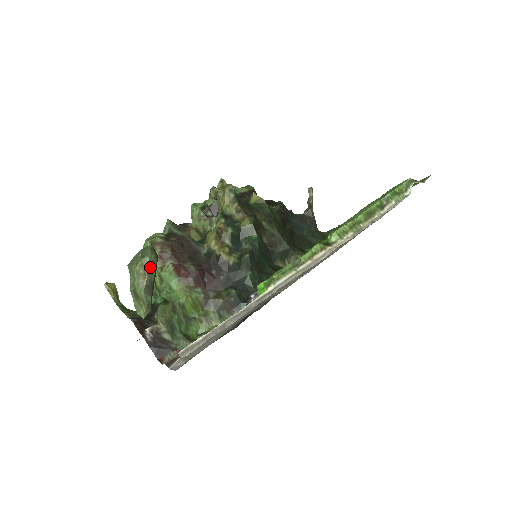
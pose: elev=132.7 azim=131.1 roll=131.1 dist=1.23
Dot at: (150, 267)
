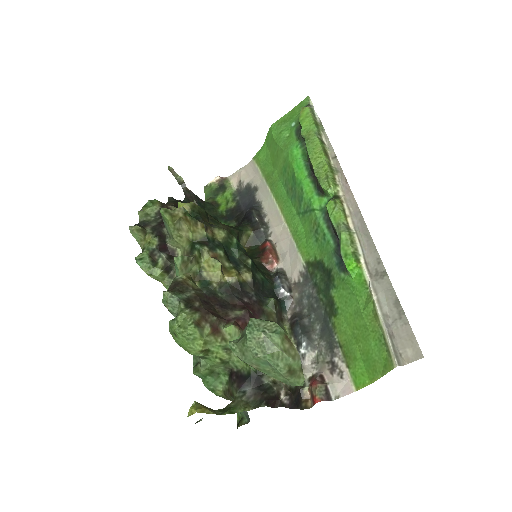
Dot at: (285, 335)
